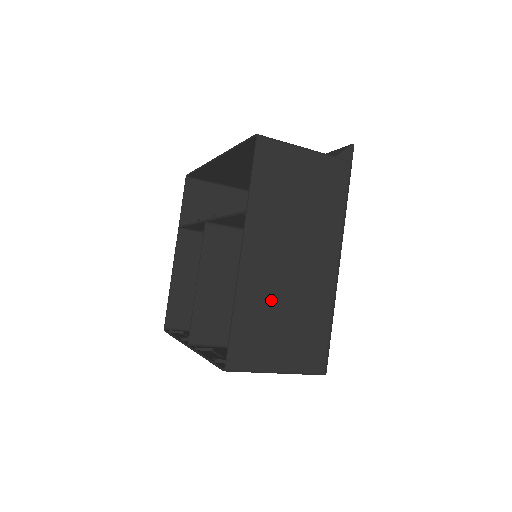
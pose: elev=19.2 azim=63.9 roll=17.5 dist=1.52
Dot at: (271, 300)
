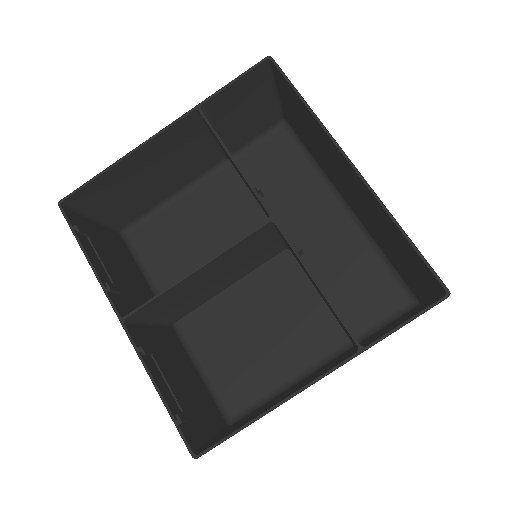
Dot at: occluded
